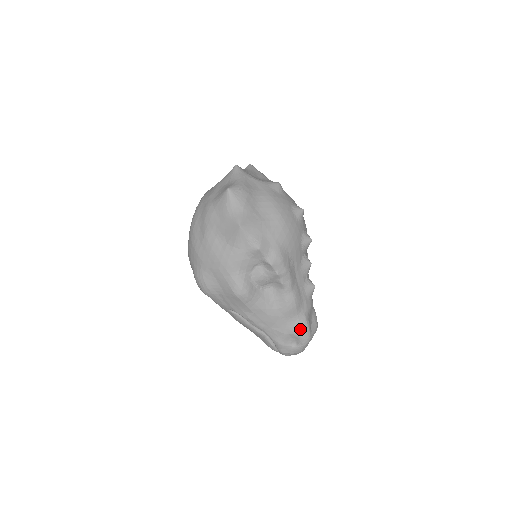
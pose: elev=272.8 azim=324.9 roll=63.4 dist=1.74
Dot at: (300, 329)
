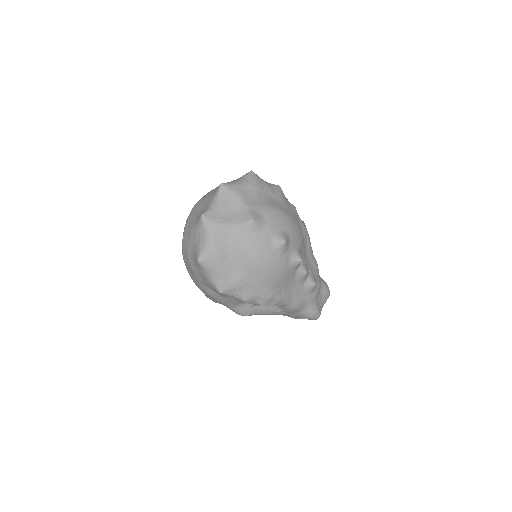
Dot at: (307, 316)
